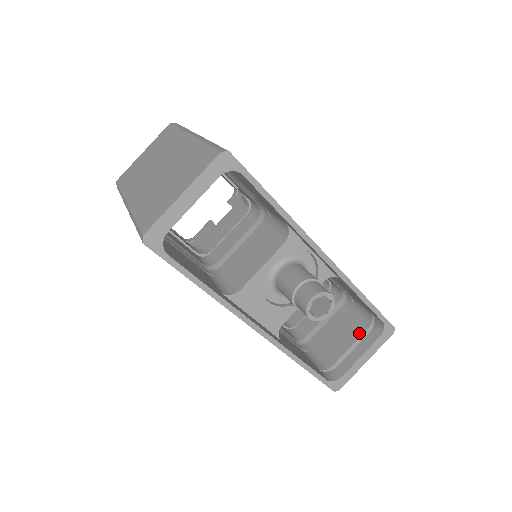
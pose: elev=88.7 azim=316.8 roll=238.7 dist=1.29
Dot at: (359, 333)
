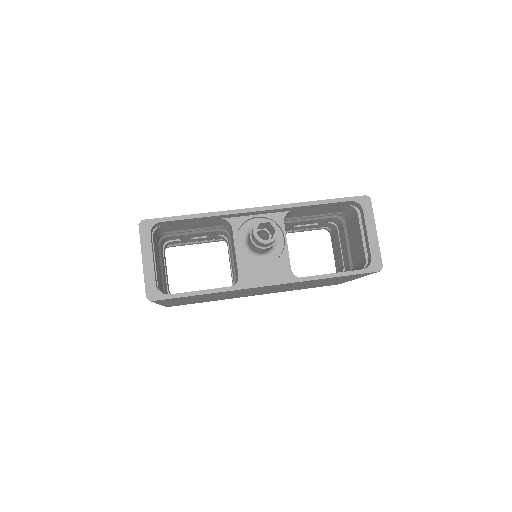
Dot at: (358, 224)
